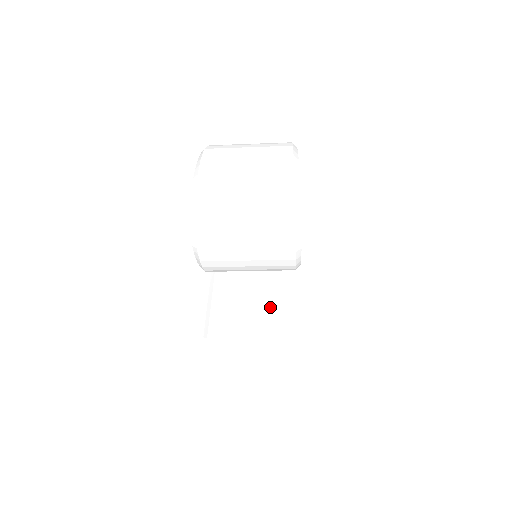
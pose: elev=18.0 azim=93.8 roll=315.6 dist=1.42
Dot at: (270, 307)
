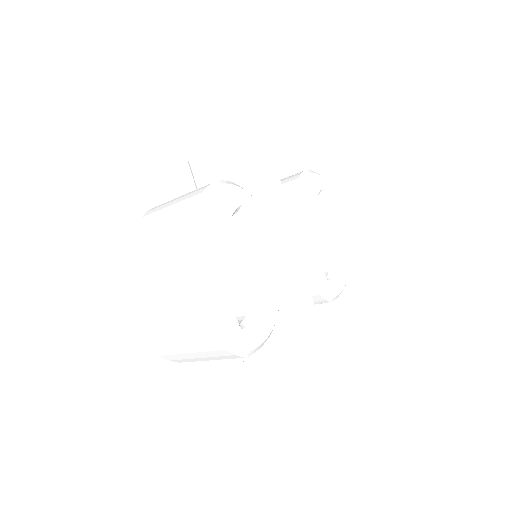
Dot at: (280, 331)
